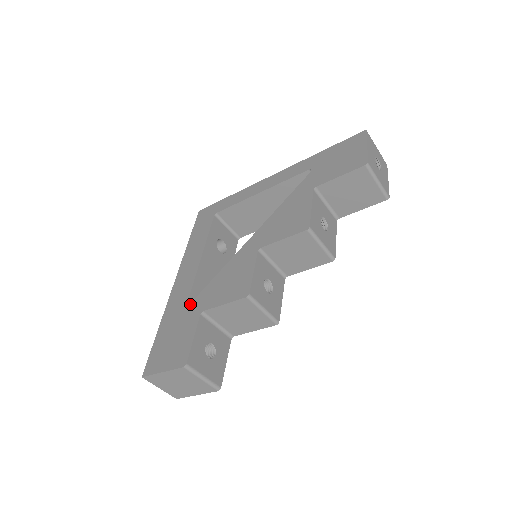
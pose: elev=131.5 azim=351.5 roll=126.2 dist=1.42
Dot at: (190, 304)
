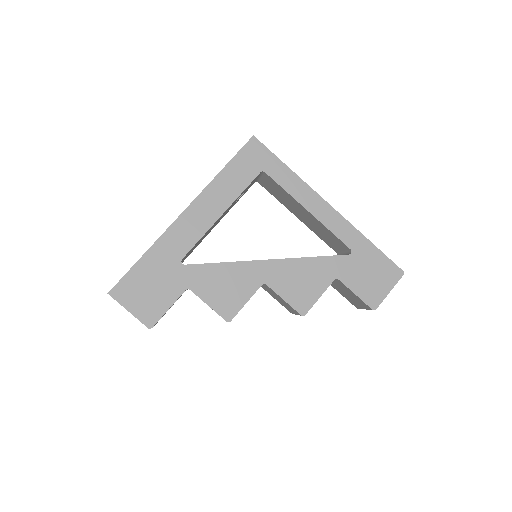
Dot at: (183, 266)
